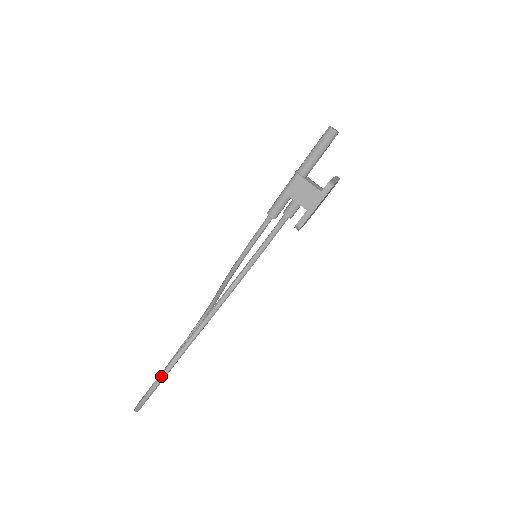
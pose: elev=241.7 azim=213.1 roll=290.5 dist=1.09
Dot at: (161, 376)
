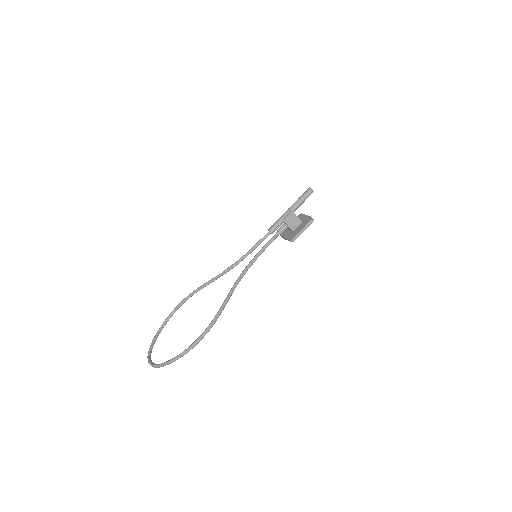
Dot at: (206, 332)
